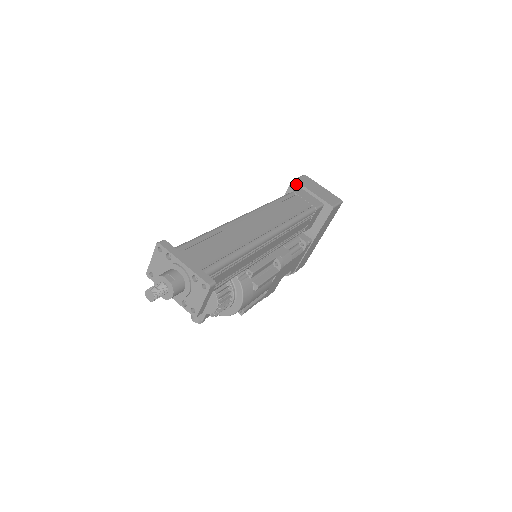
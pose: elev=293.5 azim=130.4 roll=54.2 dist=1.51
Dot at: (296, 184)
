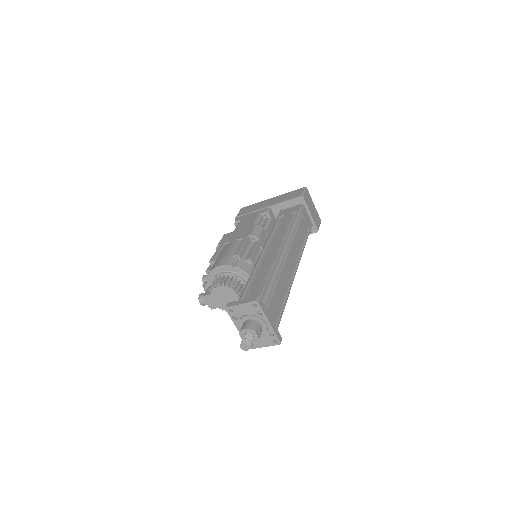
Dot at: (302, 200)
